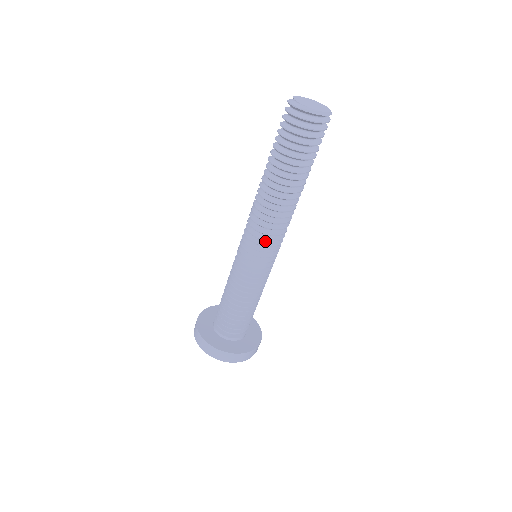
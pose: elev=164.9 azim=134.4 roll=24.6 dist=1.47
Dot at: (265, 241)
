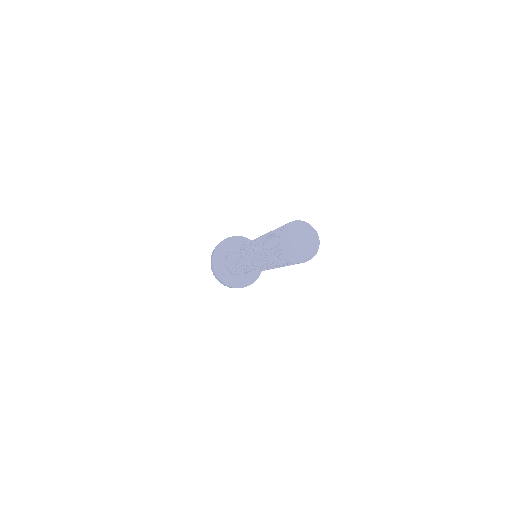
Dot at: occluded
